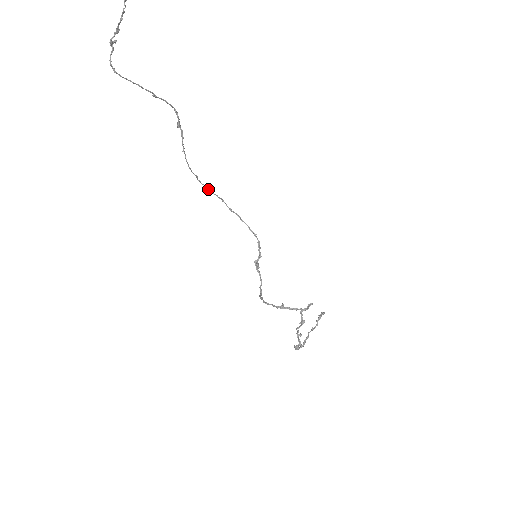
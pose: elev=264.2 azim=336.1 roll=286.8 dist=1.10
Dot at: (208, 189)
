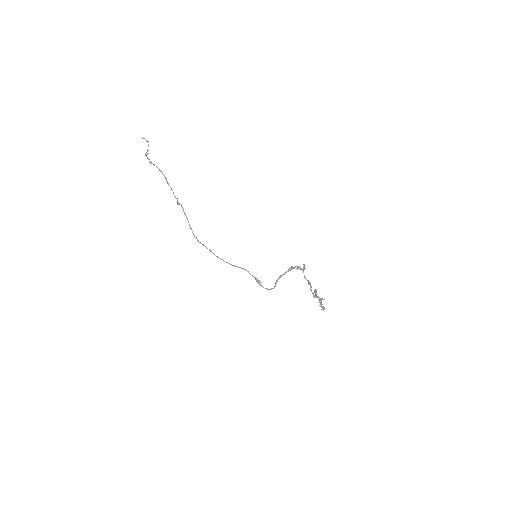
Dot at: occluded
